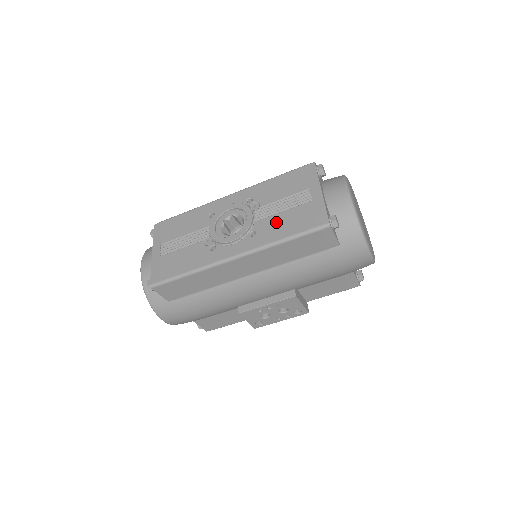
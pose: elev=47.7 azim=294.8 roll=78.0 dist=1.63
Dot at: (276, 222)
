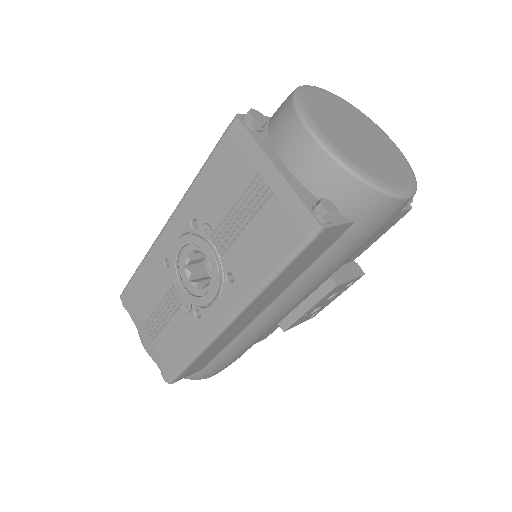
Dot at: (247, 250)
